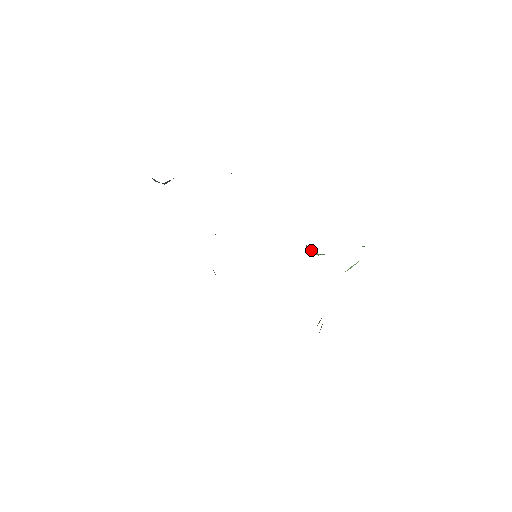
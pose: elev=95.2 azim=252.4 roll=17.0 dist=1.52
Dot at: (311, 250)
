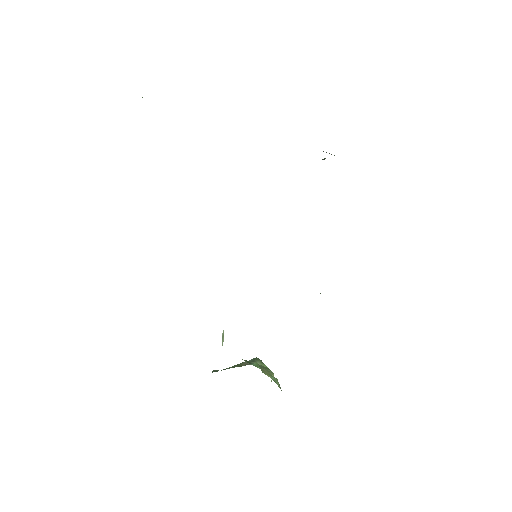
Dot at: occluded
